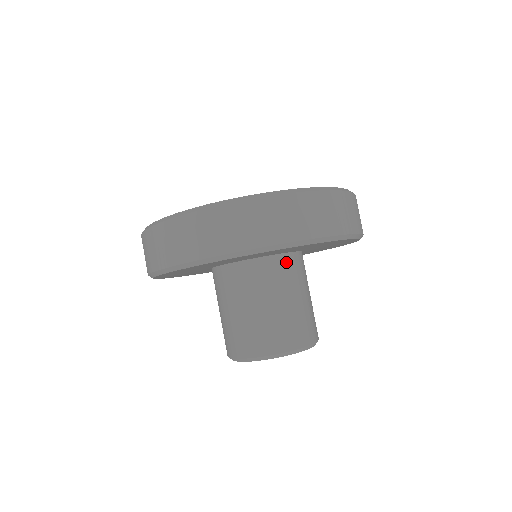
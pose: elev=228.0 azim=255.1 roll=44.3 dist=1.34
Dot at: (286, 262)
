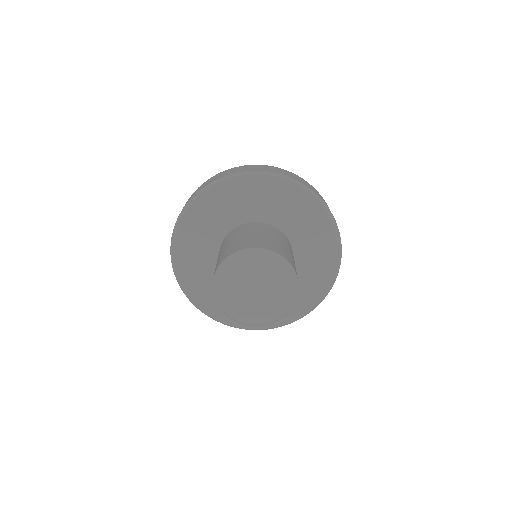
Dot at: (285, 237)
